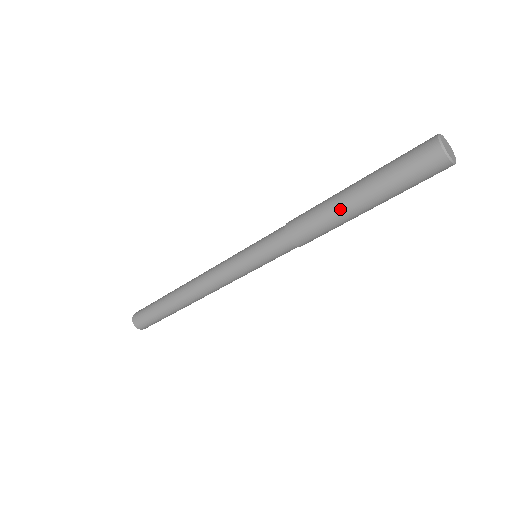
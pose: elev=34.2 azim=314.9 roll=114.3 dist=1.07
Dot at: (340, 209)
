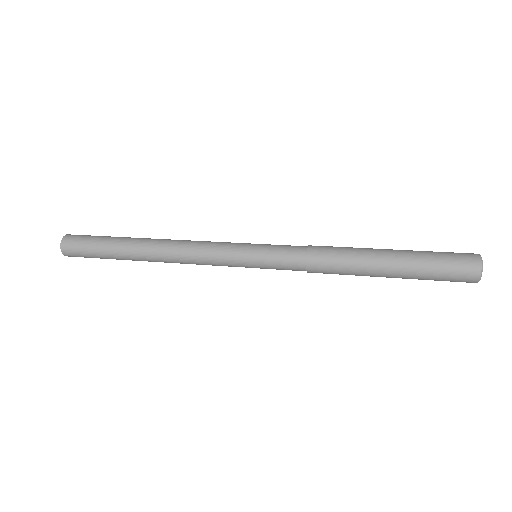
Dot at: (371, 270)
